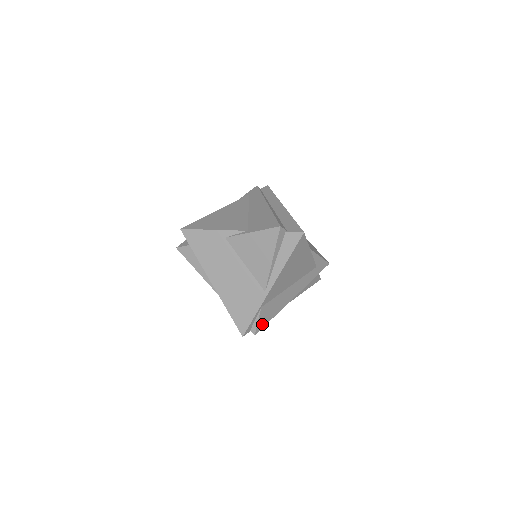
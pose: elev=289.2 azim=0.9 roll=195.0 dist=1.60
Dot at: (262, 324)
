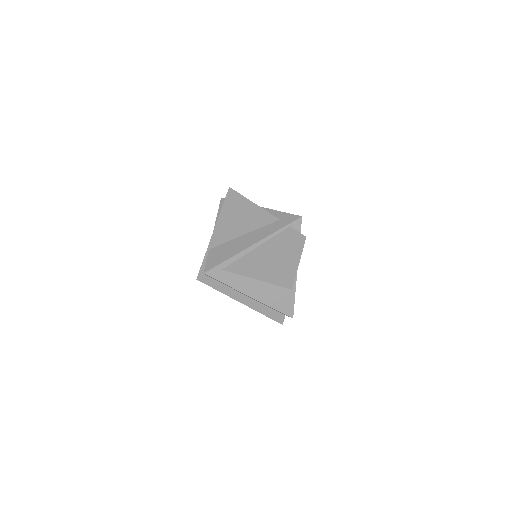
Dot at: (213, 265)
